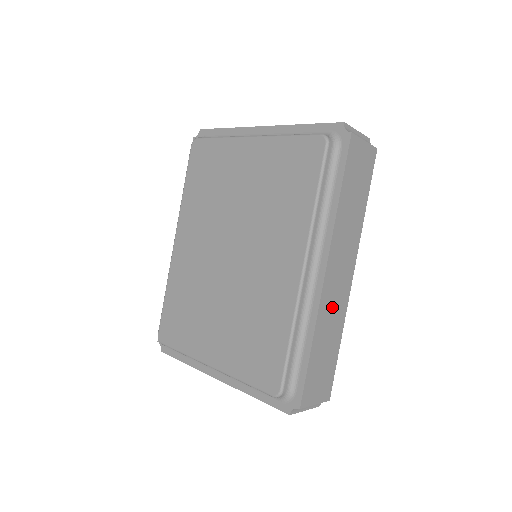
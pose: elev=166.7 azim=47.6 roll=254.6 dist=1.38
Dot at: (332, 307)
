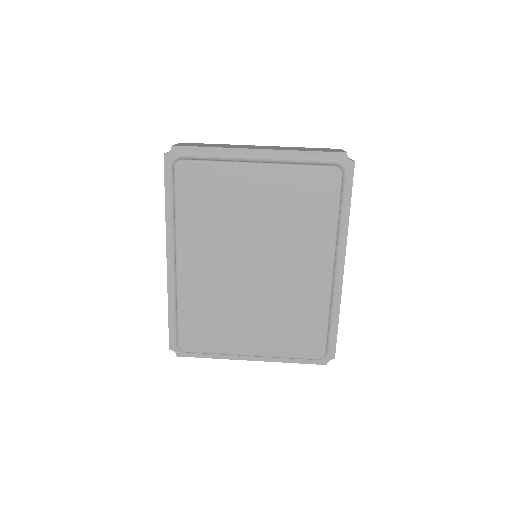
Dot at: occluded
